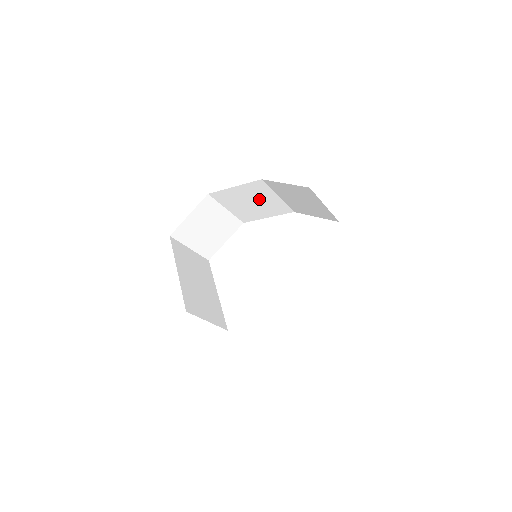
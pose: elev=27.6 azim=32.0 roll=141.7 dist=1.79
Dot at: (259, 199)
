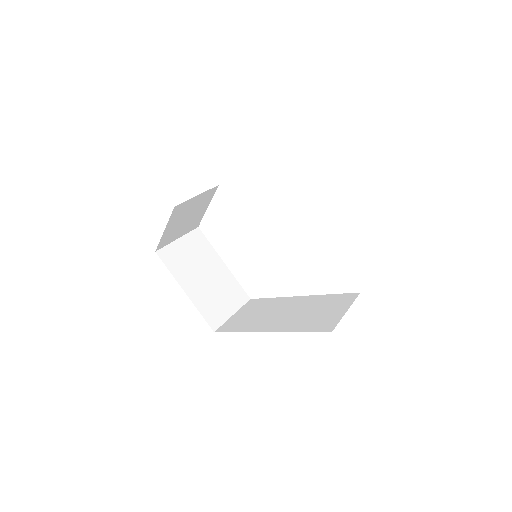
Dot at: occluded
